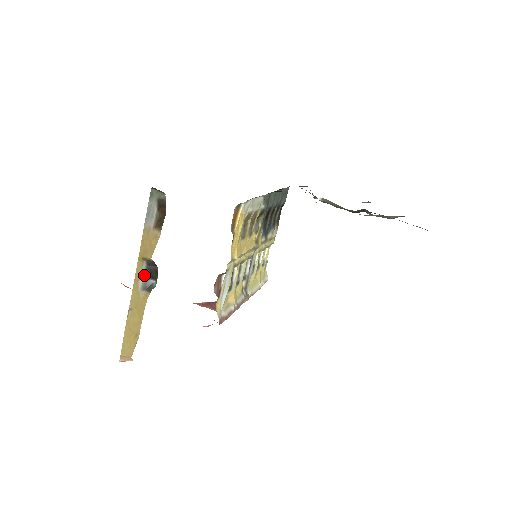
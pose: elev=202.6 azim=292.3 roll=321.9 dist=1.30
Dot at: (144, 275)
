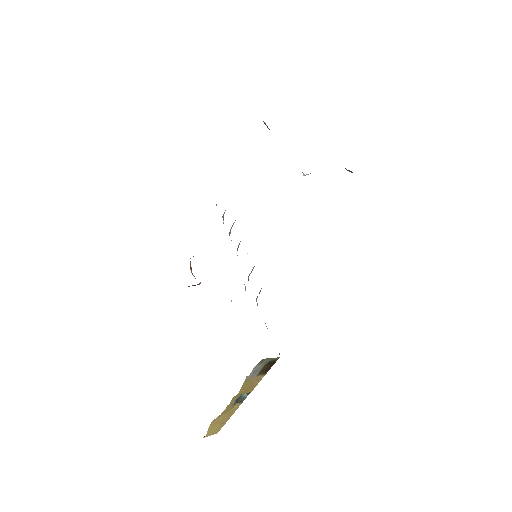
Dot at: (237, 398)
